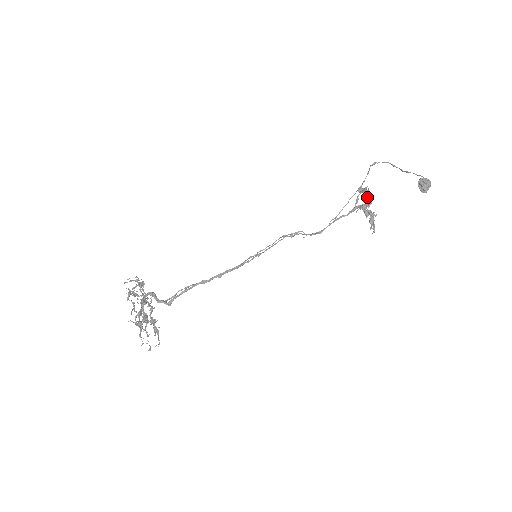
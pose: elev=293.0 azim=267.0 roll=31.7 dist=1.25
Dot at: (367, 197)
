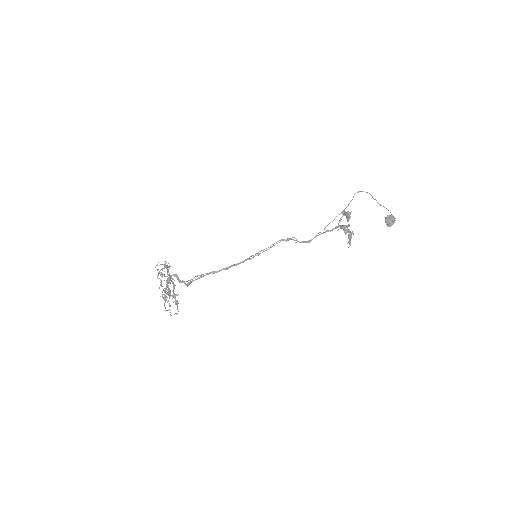
Dot at: (349, 218)
